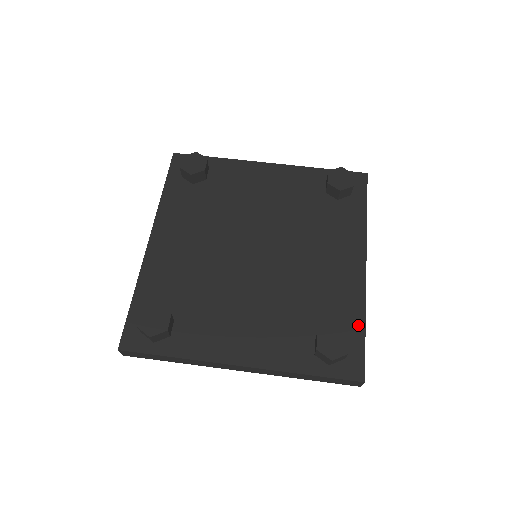
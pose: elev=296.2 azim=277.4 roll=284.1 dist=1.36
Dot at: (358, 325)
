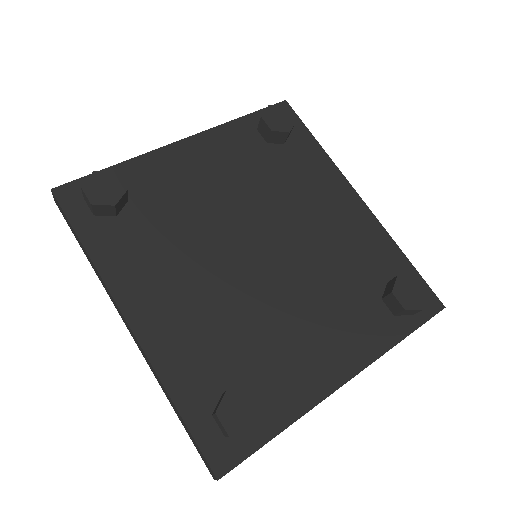
Dot at: (401, 260)
